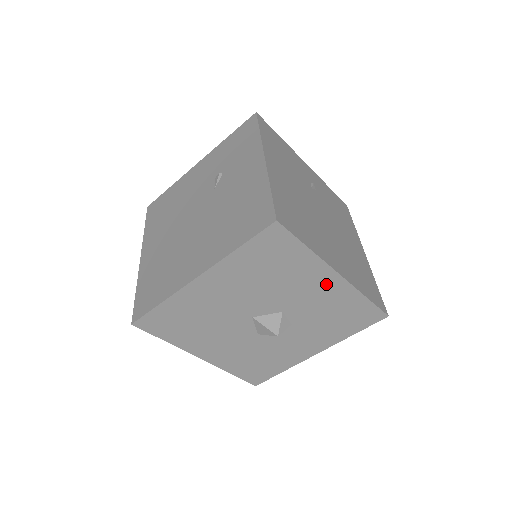
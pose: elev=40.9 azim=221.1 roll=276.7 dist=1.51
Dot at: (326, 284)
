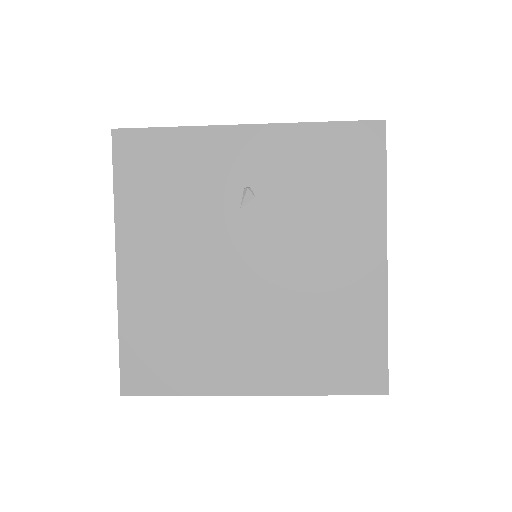
Dot at: occluded
